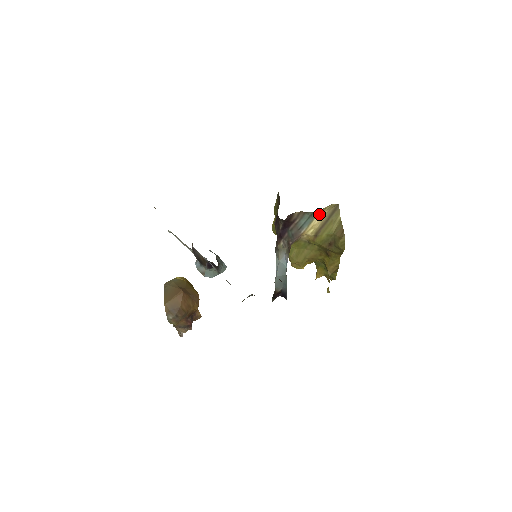
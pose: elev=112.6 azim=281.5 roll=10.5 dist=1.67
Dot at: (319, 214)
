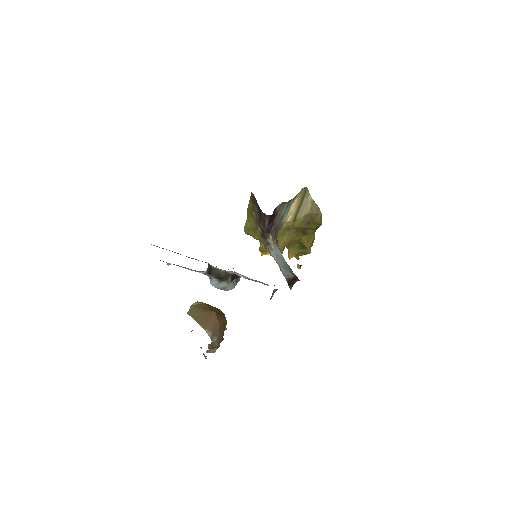
Dot at: (294, 200)
